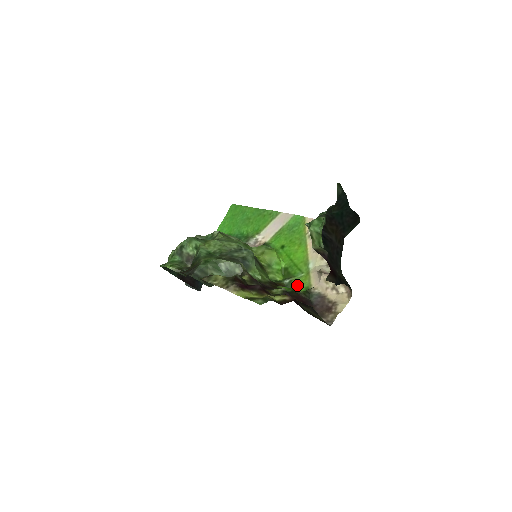
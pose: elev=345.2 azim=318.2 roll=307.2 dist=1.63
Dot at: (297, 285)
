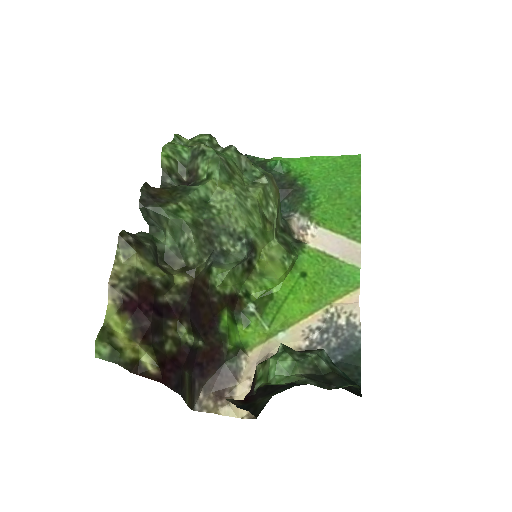
Dot at: (249, 327)
